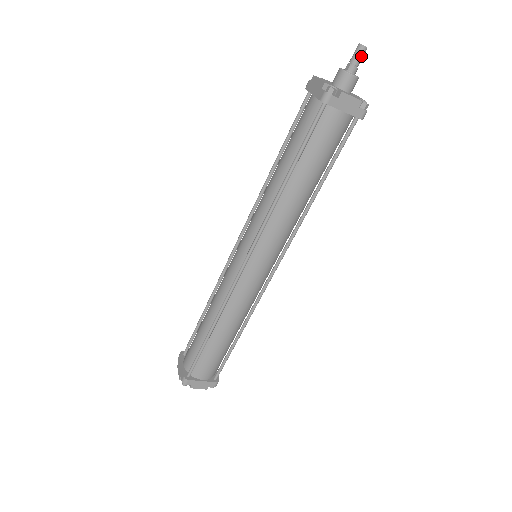
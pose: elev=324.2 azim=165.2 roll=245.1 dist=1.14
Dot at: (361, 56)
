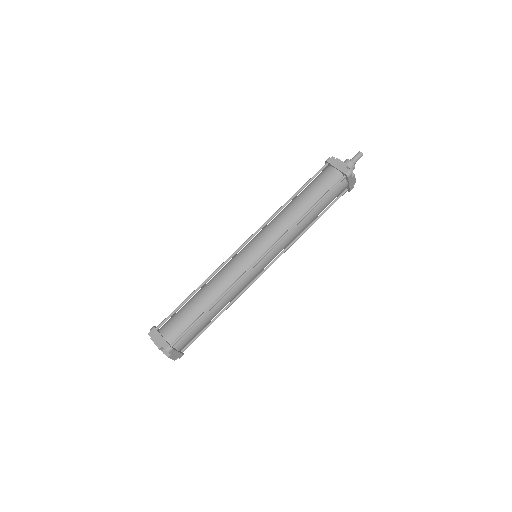
Dot at: occluded
